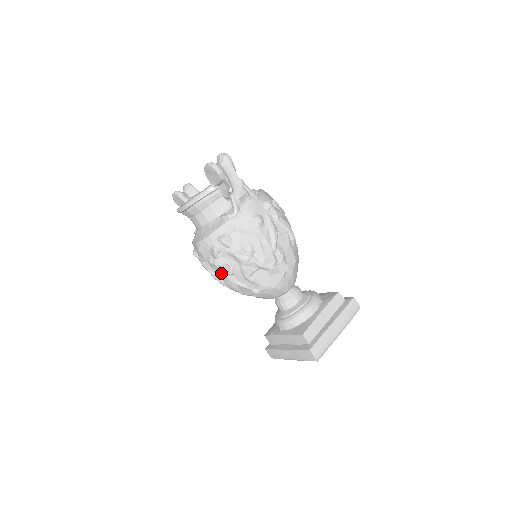
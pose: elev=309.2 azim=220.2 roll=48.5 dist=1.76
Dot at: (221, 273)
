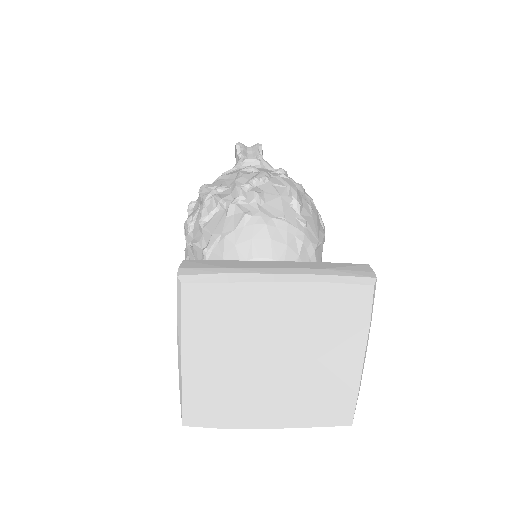
Dot at: occluded
